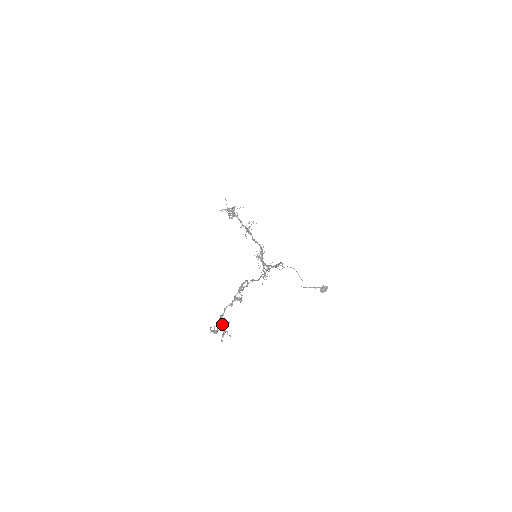
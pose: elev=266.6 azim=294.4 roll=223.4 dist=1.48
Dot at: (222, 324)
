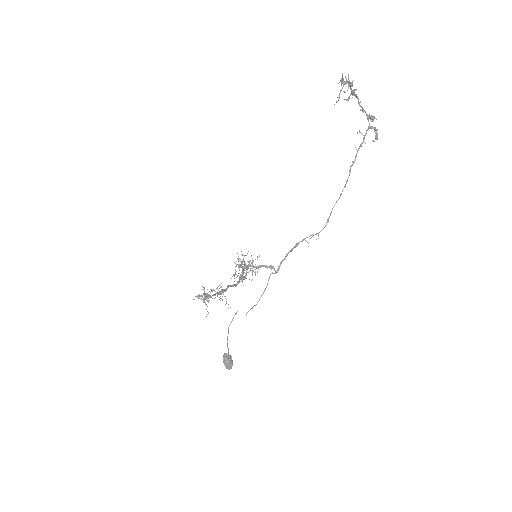
Dot at: (354, 89)
